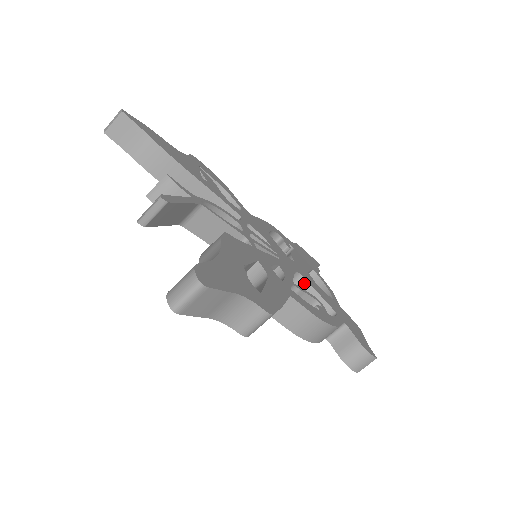
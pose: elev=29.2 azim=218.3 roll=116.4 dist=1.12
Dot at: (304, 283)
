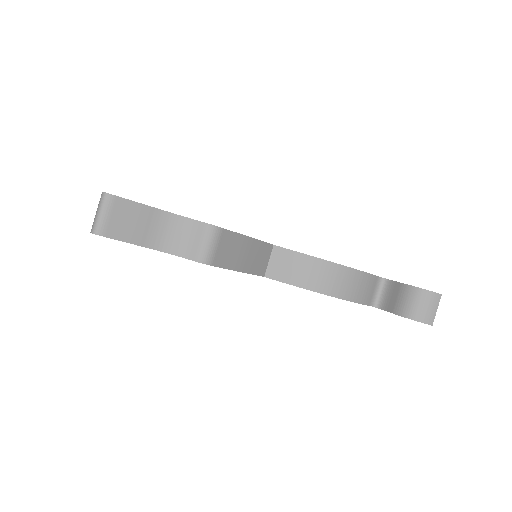
Dot at: occluded
